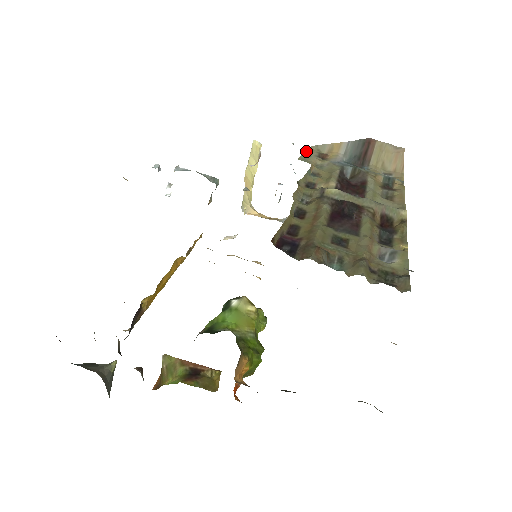
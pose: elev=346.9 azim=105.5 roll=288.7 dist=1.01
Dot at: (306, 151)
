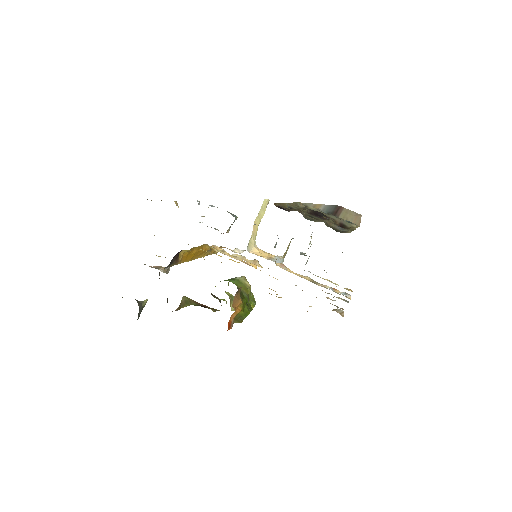
Dot at: (298, 202)
